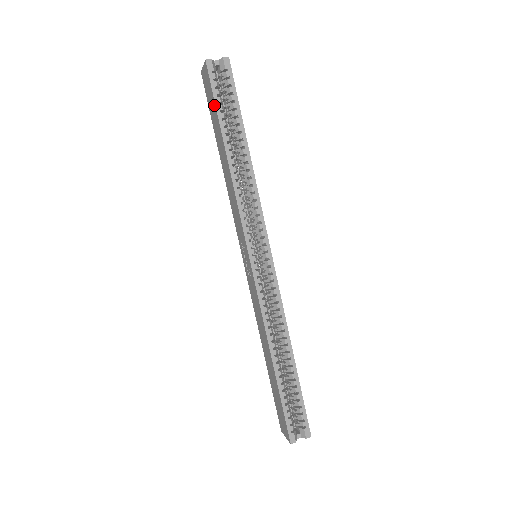
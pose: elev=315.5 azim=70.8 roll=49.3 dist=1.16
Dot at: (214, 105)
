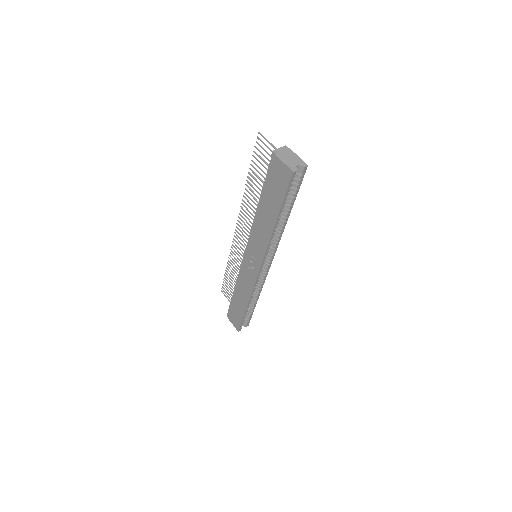
Dot at: (282, 196)
